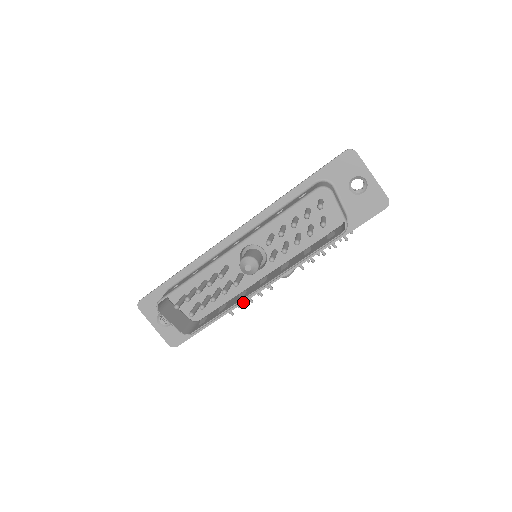
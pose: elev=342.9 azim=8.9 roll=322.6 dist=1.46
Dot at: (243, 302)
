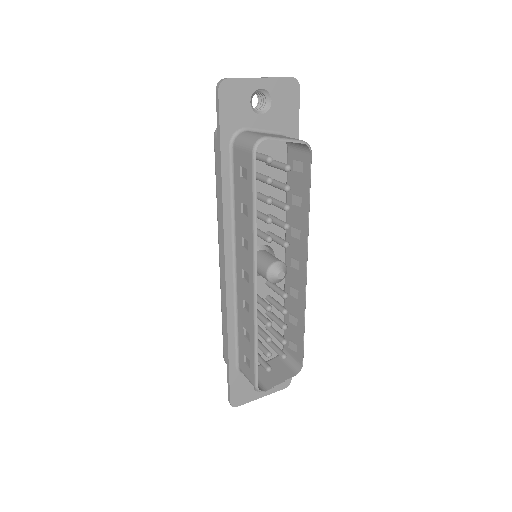
Dot at: occluded
